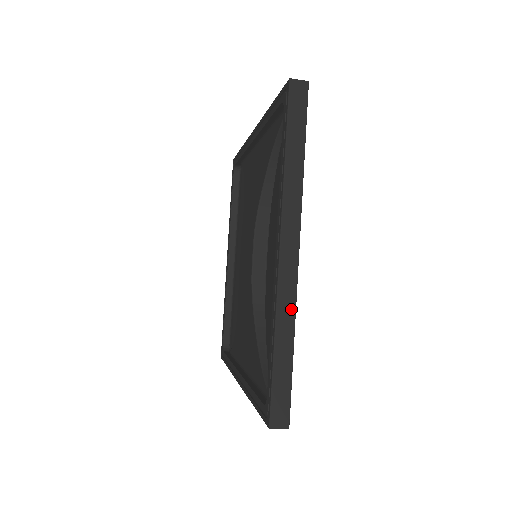
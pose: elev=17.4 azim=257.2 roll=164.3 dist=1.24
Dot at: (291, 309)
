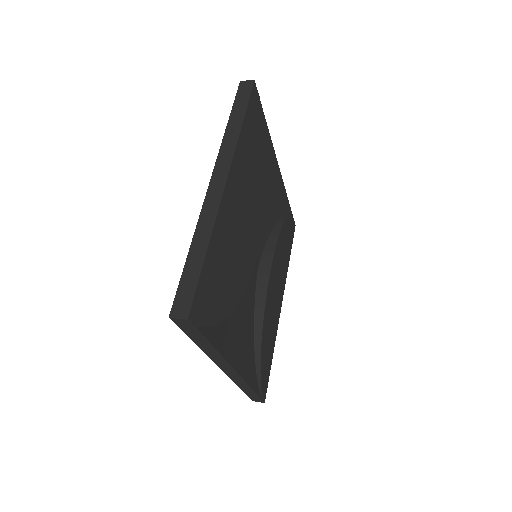
Dot at: (211, 220)
